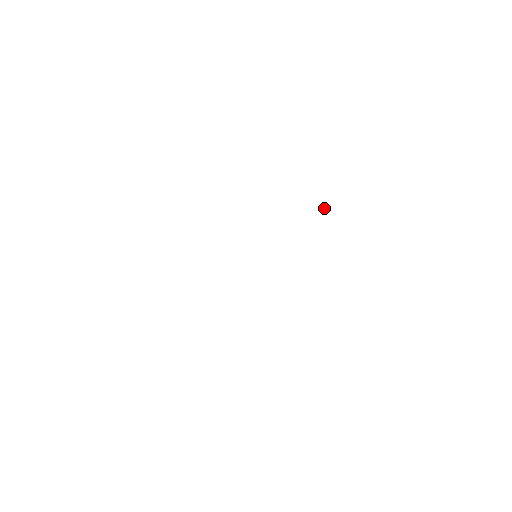
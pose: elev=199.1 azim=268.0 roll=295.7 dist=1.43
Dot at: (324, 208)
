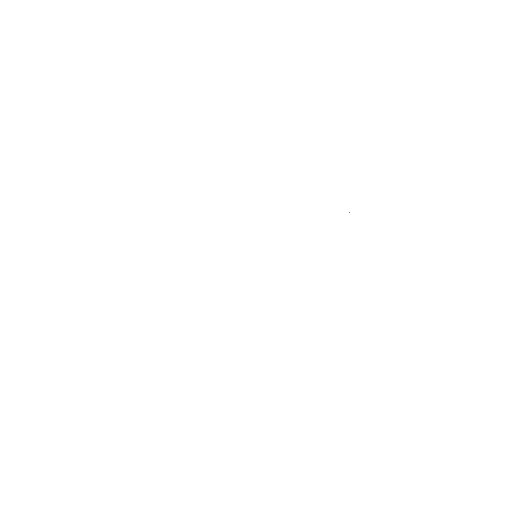
Dot at: occluded
